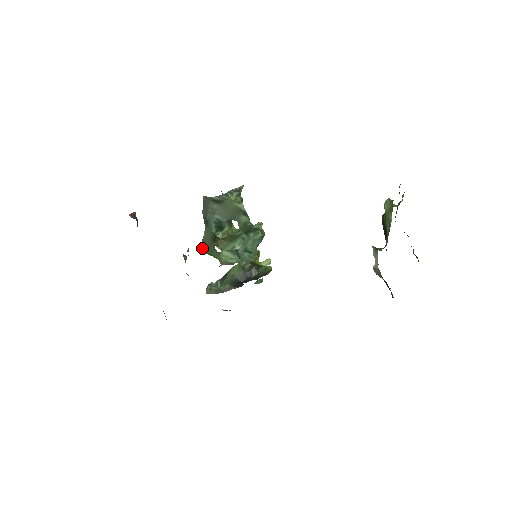
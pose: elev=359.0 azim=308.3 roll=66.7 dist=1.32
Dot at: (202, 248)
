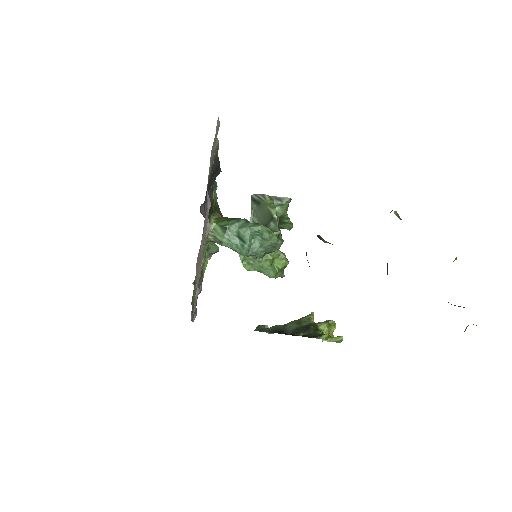
Dot at: occluded
